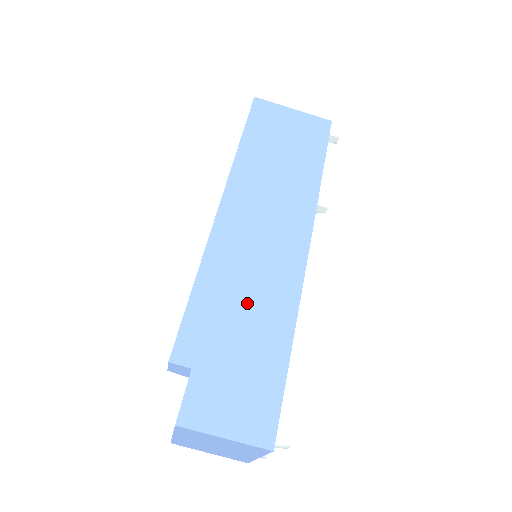
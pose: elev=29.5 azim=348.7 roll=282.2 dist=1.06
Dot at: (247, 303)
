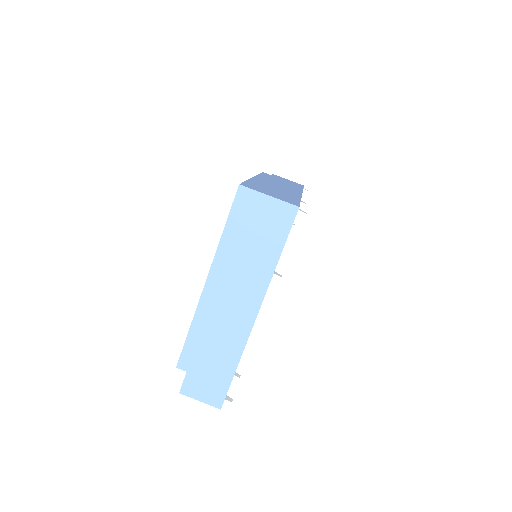
Dot at: (216, 344)
